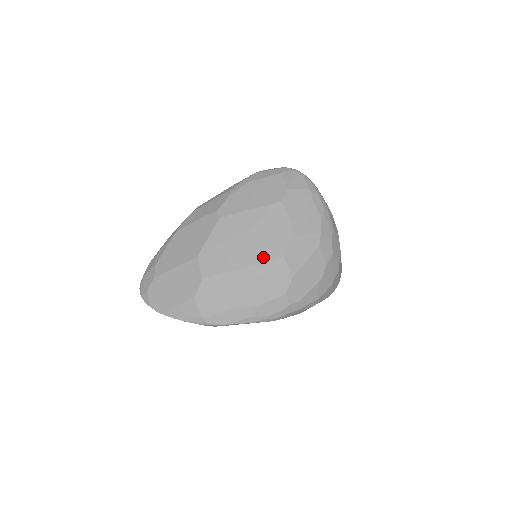
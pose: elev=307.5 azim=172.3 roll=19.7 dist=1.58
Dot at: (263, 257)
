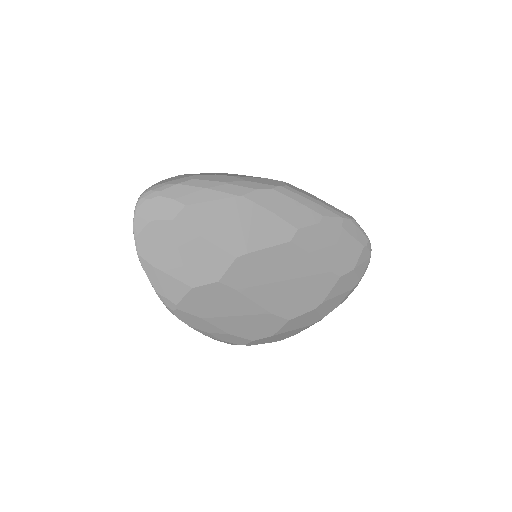
Dot at: (278, 308)
